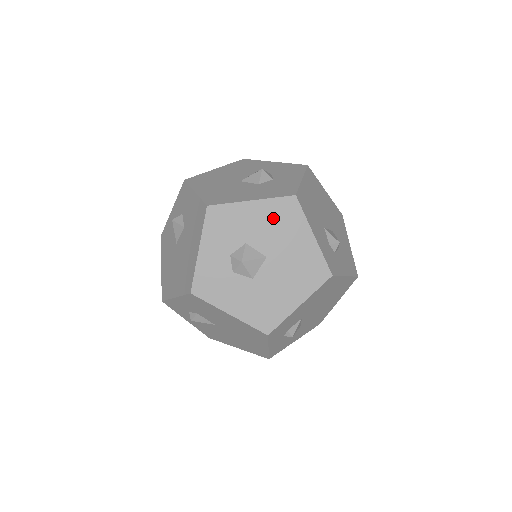
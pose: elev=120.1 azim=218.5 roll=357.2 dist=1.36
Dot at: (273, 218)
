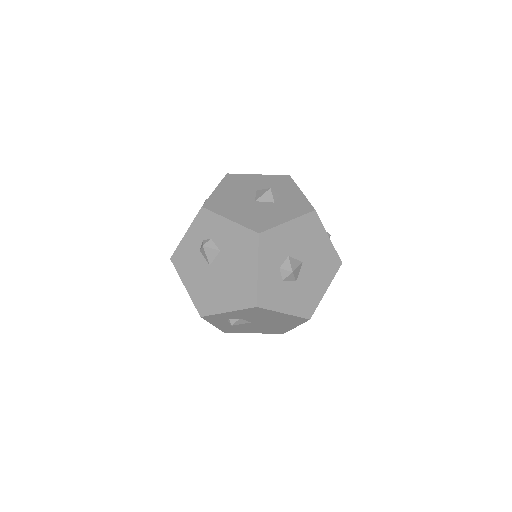
Dot at: (303, 231)
